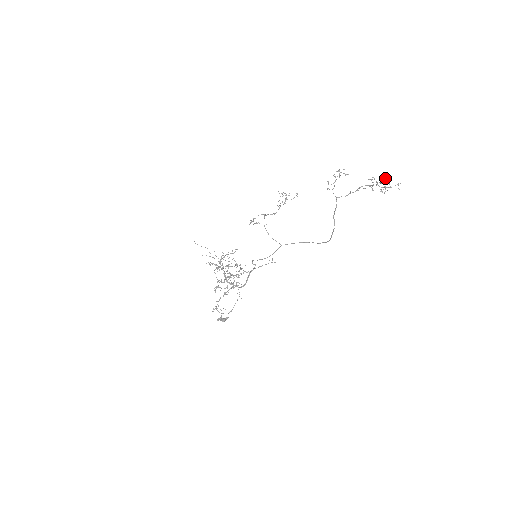
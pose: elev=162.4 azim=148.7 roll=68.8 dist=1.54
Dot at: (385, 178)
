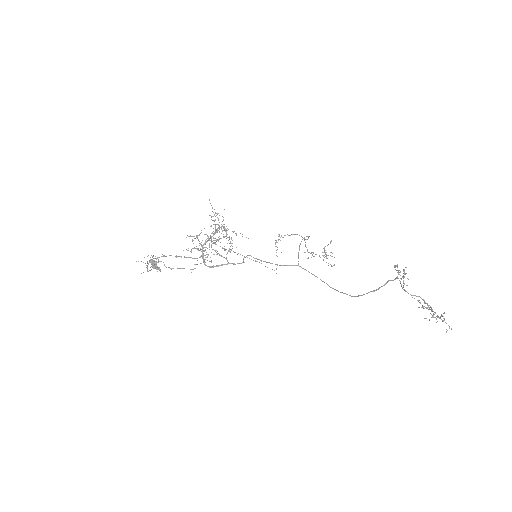
Dot at: occluded
